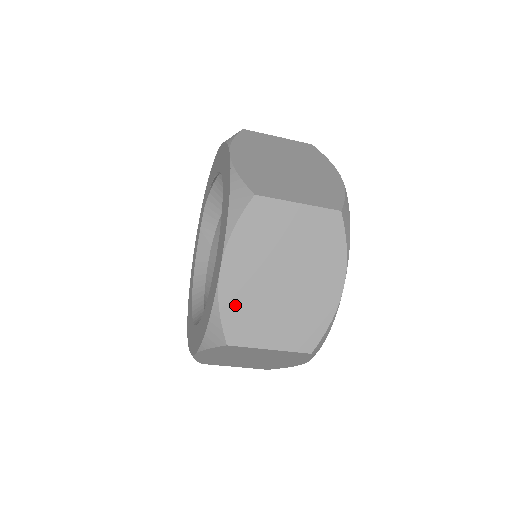
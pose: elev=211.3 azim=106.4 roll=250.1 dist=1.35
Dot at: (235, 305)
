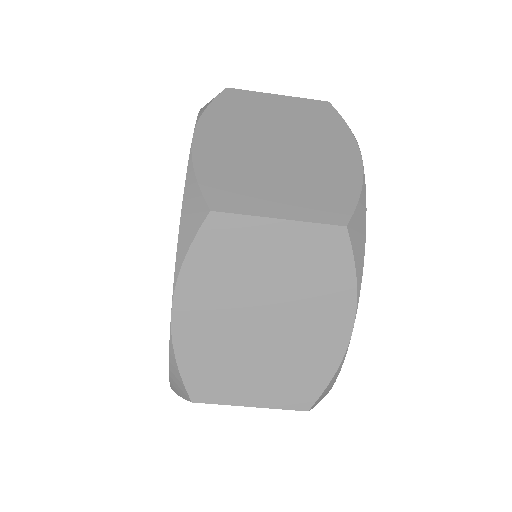
Dot at: (217, 169)
